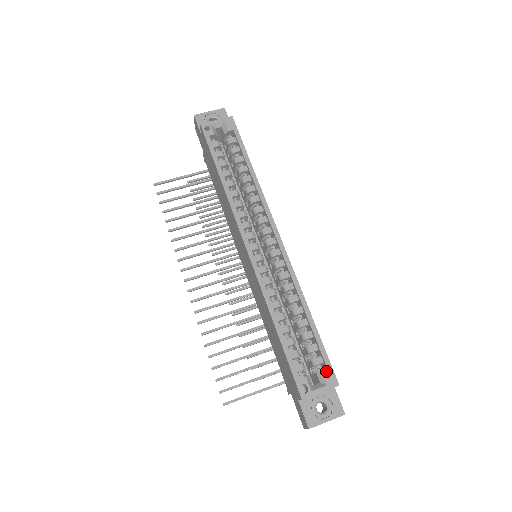
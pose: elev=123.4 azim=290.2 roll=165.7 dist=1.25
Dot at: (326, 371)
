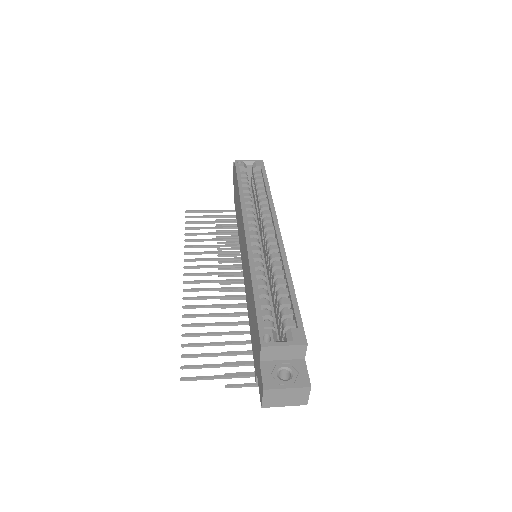
Dot at: (296, 329)
